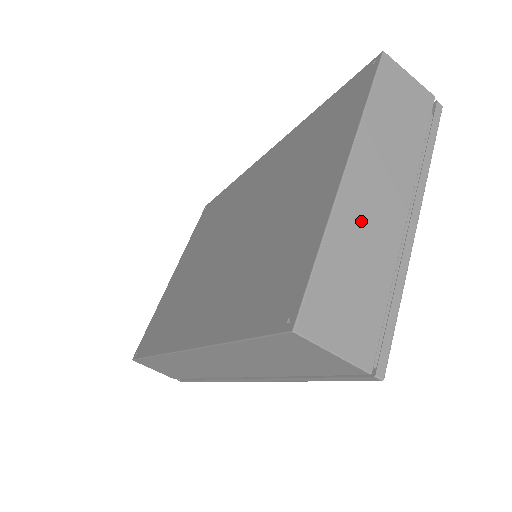
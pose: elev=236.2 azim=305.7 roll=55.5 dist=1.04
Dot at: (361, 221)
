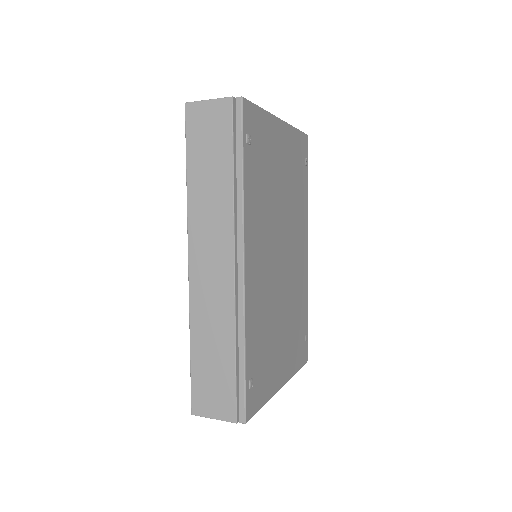
Dot at: occluded
